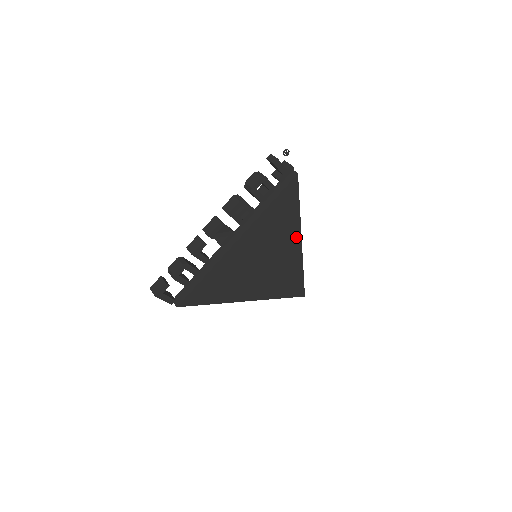
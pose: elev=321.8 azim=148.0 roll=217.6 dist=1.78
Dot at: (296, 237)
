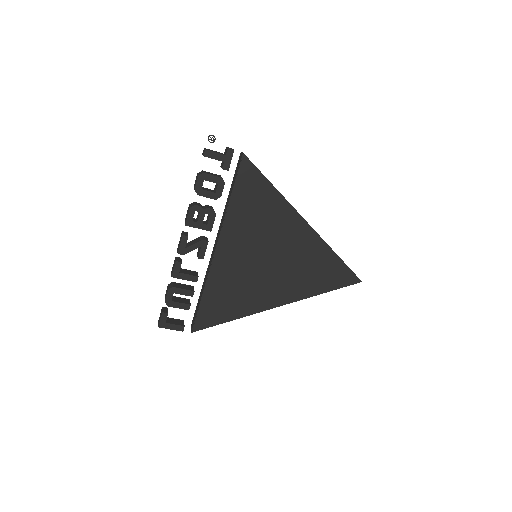
Dot at: (294, 219)
